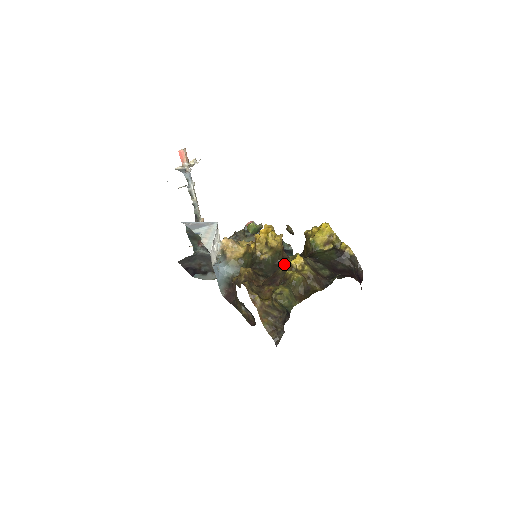
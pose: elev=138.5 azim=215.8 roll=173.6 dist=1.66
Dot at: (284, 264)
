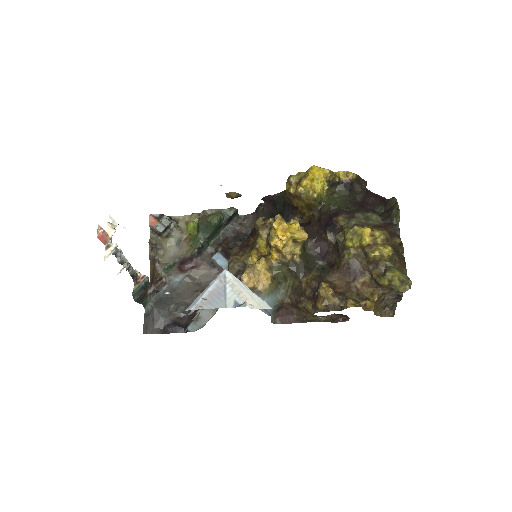
Dot at: (314, 242)
